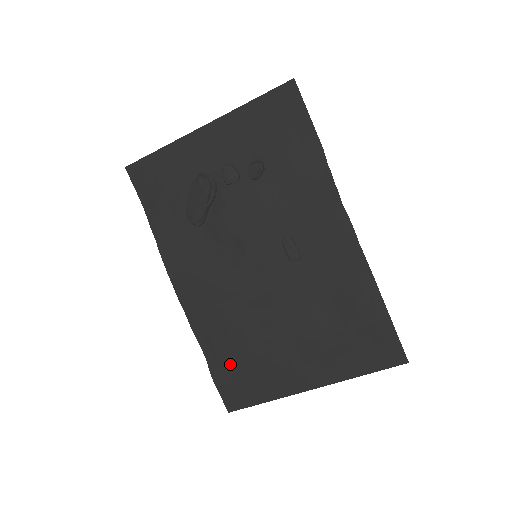
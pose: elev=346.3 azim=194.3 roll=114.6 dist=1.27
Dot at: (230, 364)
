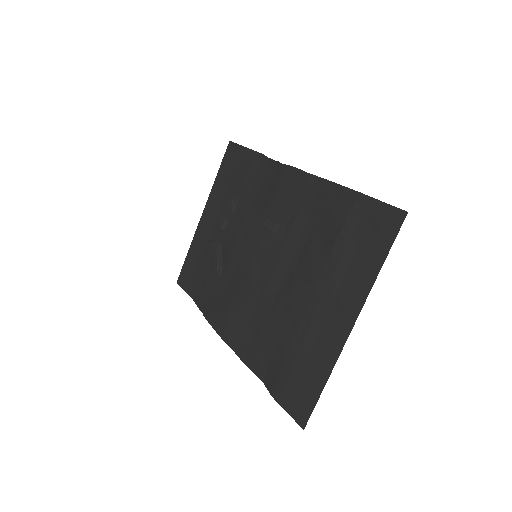
Dot at: (279, 368)
